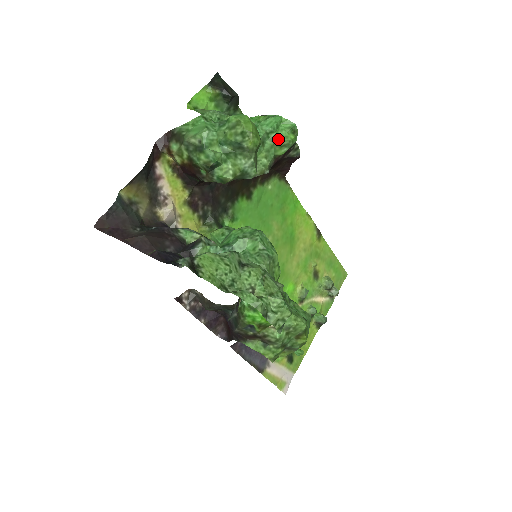
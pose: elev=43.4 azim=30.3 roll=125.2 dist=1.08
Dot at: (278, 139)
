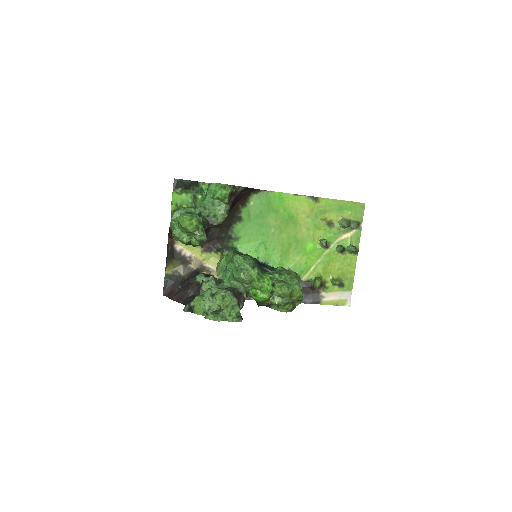
Dot at: (218, 198)
